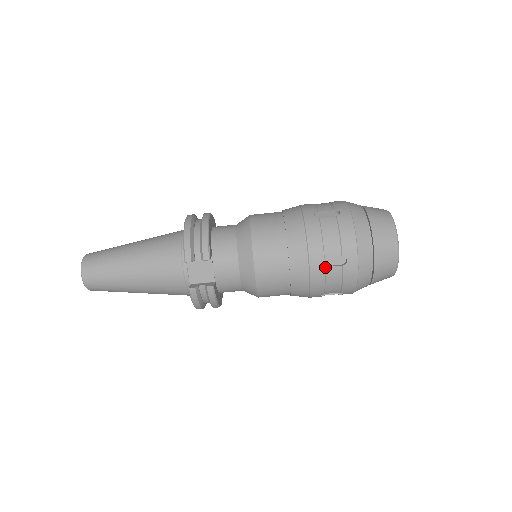
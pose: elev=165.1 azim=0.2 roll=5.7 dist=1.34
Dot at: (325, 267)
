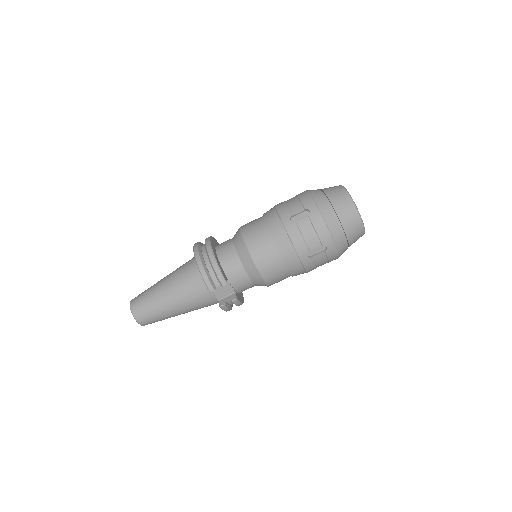
Dot at: (312, 257)
